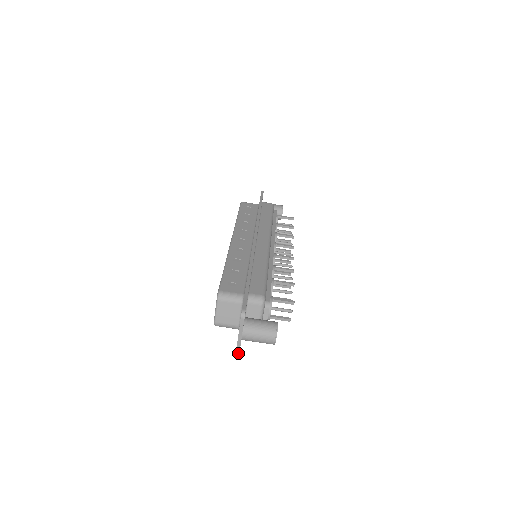
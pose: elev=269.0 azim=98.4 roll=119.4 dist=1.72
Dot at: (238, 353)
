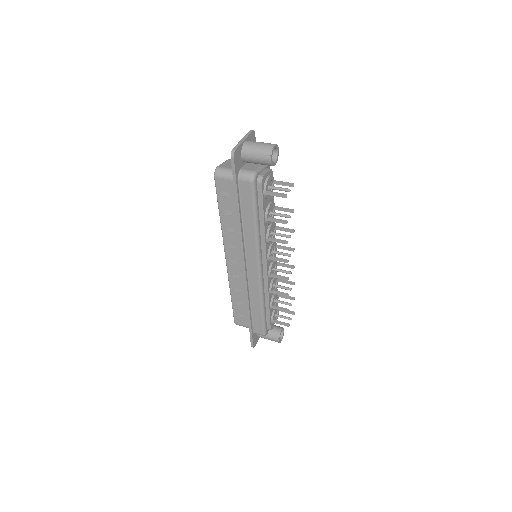
Dot at: (235, 149)
